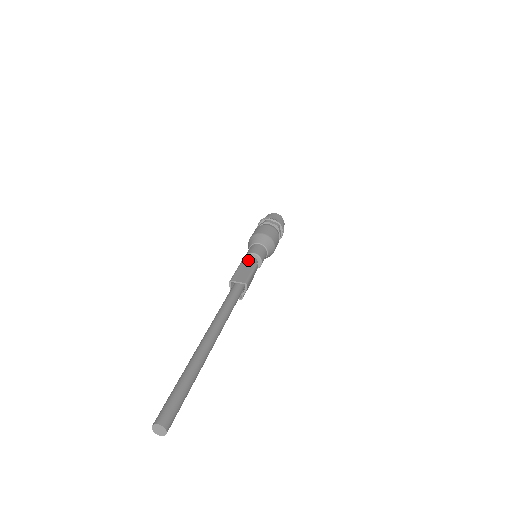
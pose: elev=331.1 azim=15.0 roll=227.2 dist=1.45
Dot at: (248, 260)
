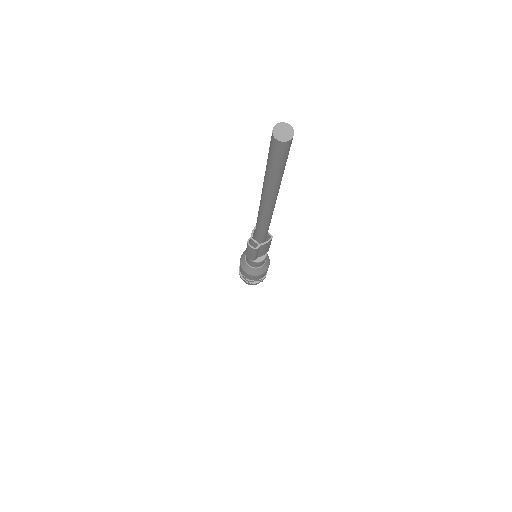
Dot at: occluded
